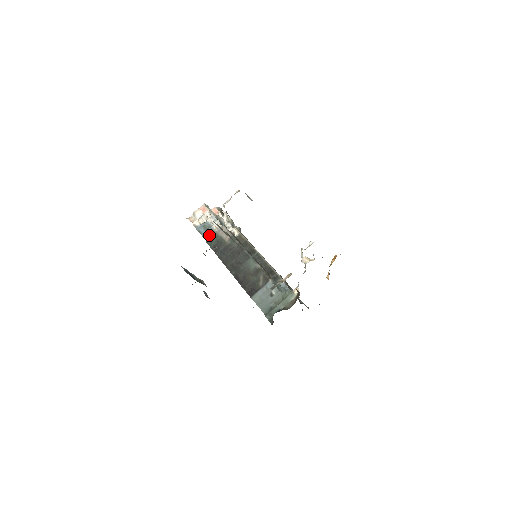
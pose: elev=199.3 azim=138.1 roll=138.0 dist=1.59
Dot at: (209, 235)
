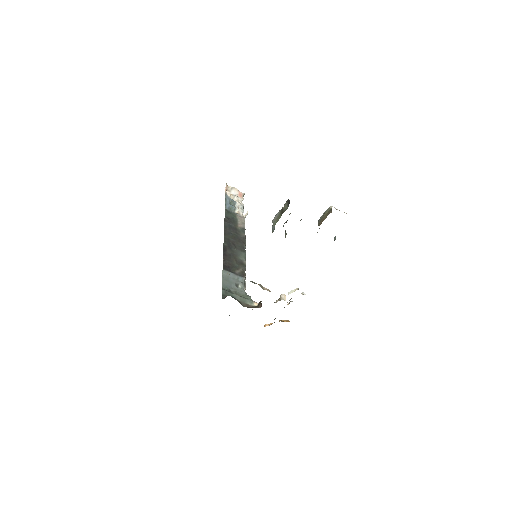
Dot at: (230, 209)
